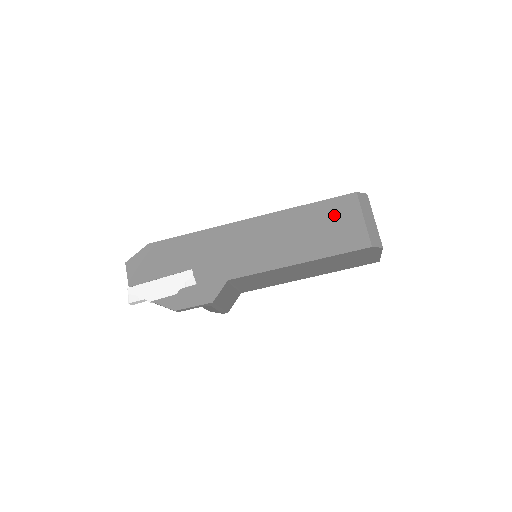
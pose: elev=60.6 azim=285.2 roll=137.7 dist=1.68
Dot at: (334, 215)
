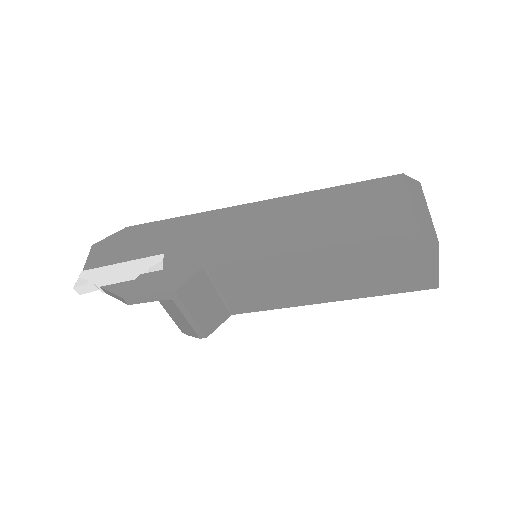
Dot at: (367, 197)
